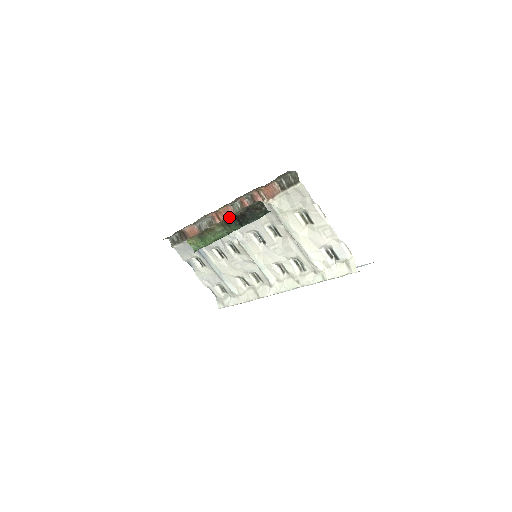
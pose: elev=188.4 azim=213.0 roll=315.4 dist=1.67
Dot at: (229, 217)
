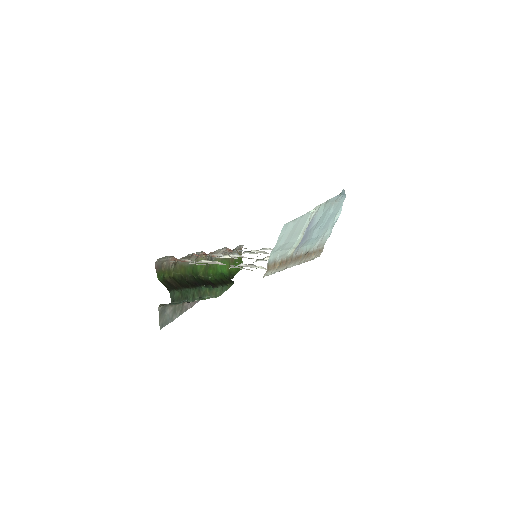
Dot at: occluded
